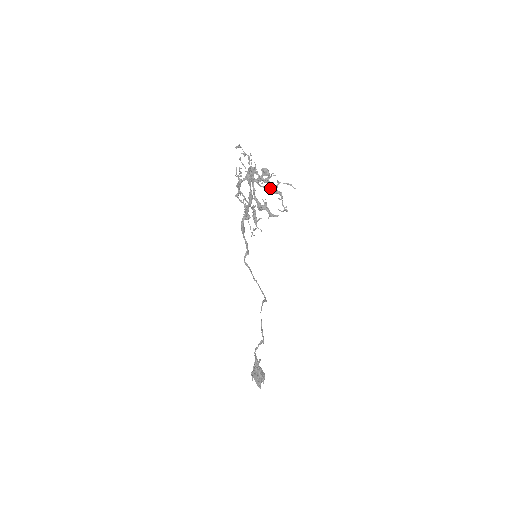
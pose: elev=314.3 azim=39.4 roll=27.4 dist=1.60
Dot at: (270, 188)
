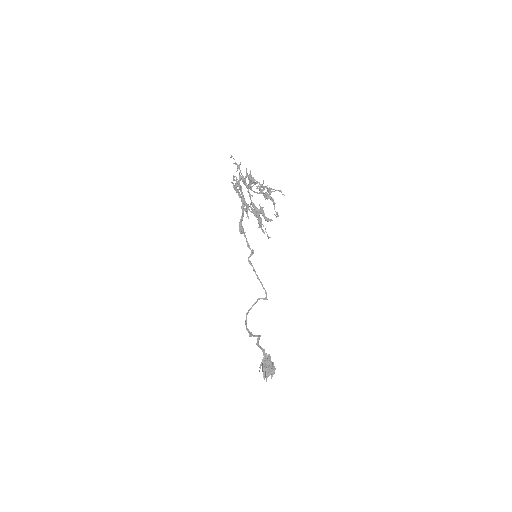
Dot at: (263, 194)
